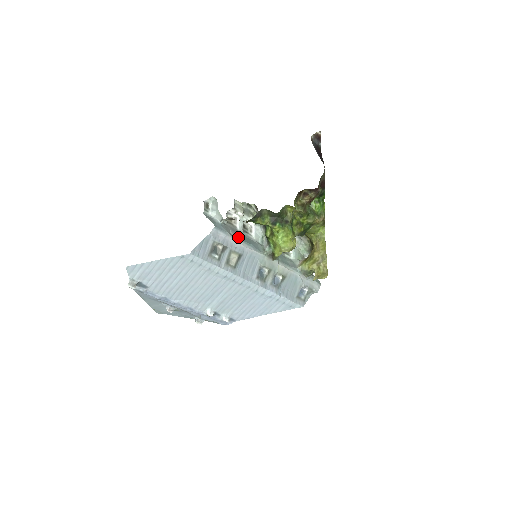
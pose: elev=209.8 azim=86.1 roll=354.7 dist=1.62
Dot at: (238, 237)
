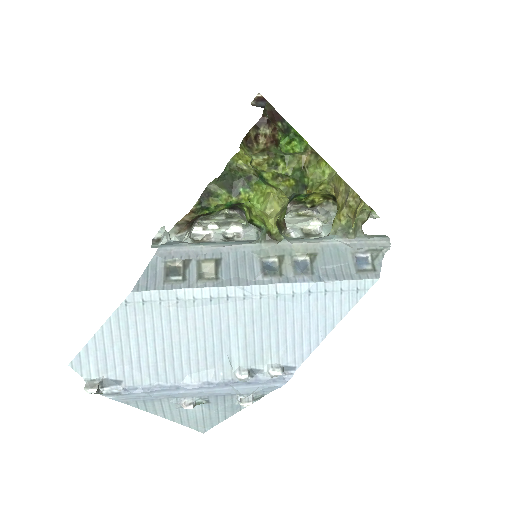
Dot at: (205, 243)
